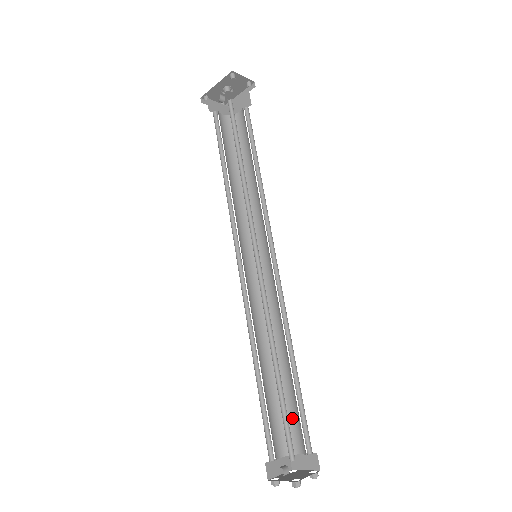
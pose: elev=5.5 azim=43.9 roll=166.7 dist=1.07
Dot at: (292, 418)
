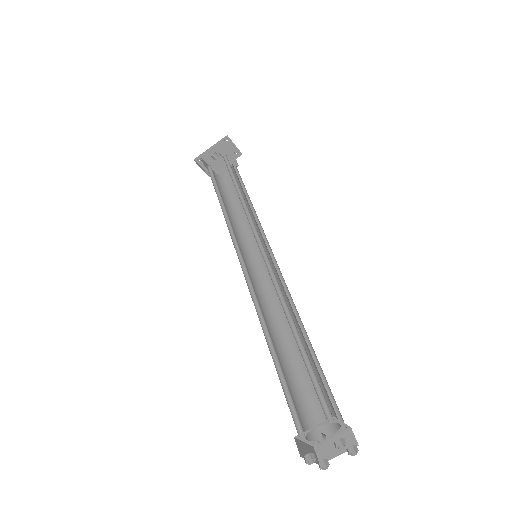
Dot at: (313, 399)
